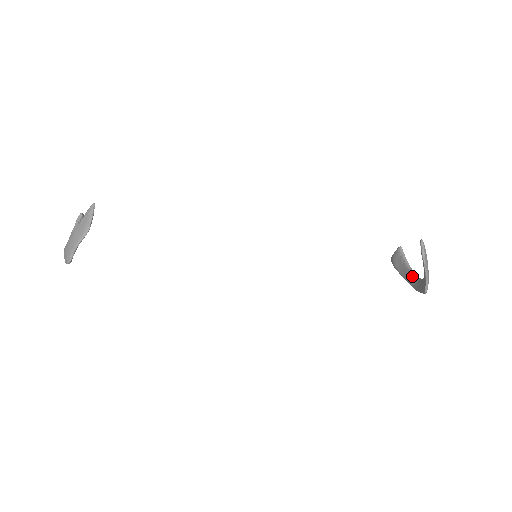
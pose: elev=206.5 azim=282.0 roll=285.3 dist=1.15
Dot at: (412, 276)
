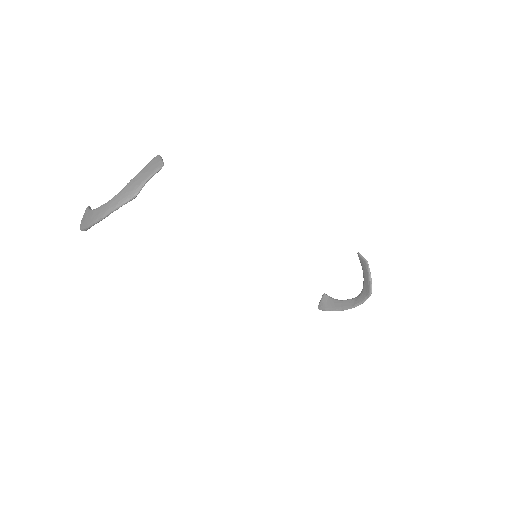
Dot at: (348, 301)
